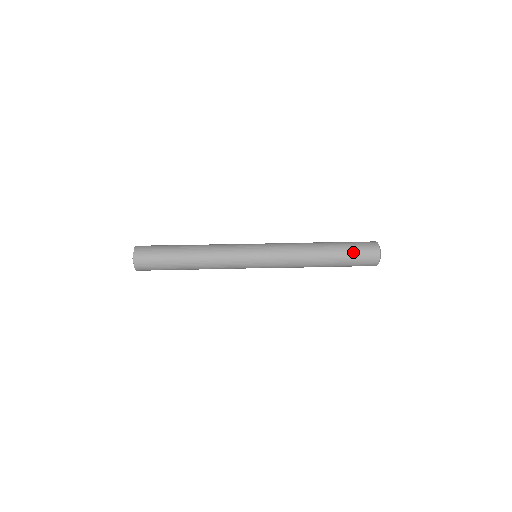
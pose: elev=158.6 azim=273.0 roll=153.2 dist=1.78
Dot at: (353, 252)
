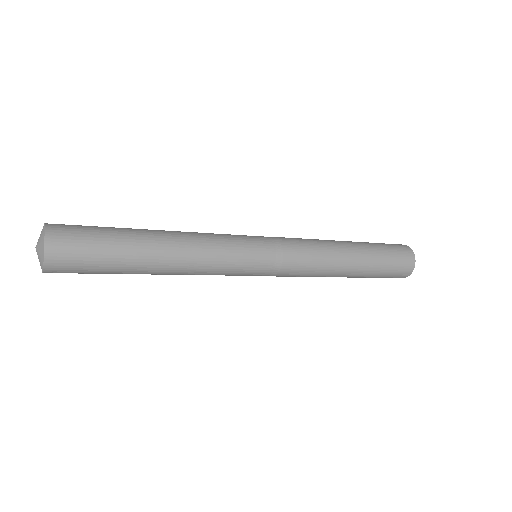
Dot at: (383, 247)
